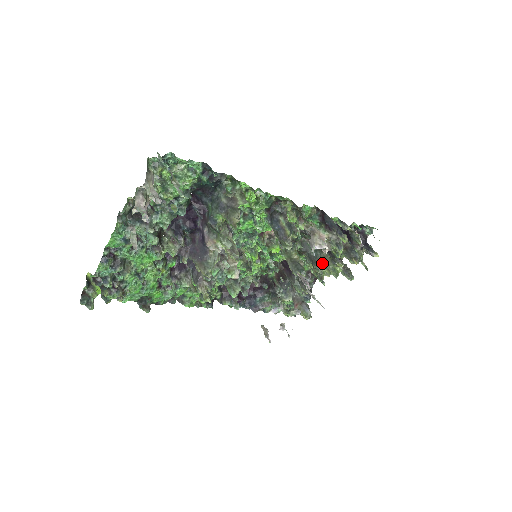
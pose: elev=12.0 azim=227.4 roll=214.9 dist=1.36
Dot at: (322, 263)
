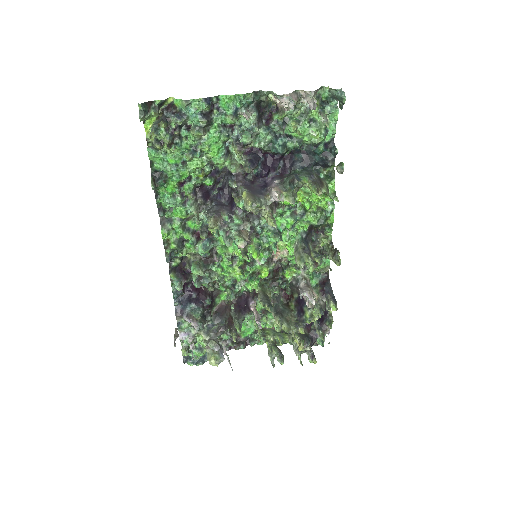
Dot at: (286, 319)
